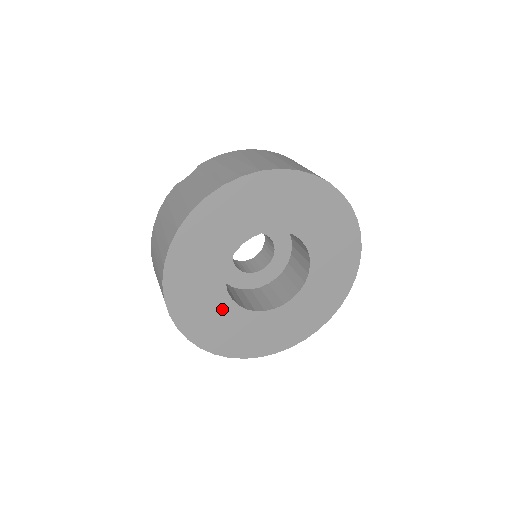
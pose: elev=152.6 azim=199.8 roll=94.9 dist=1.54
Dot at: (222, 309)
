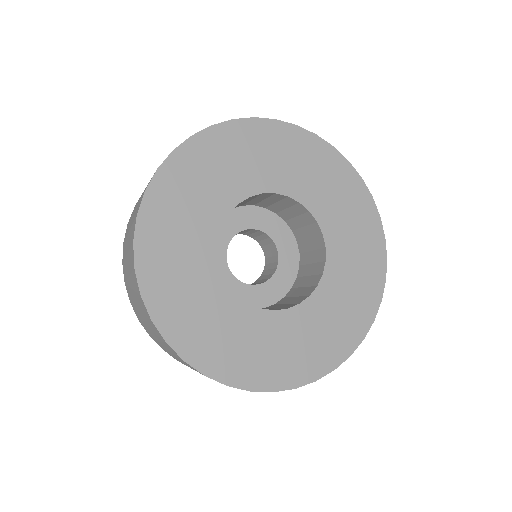
Dot at: (215, 297)
